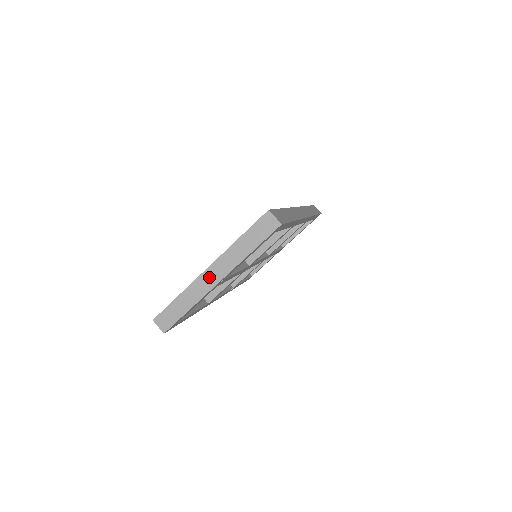
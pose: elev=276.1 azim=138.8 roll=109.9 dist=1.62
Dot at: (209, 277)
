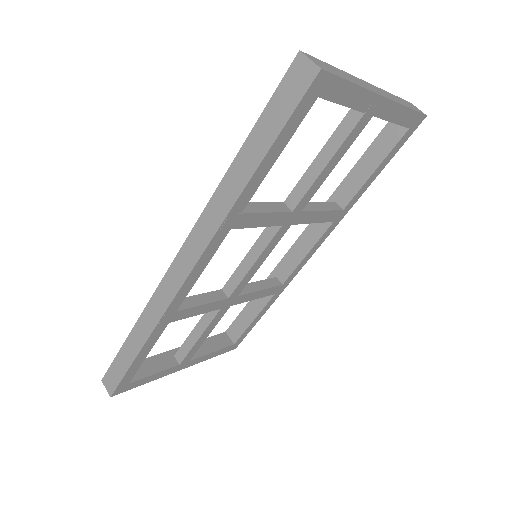
Dot at: (371, 87)
